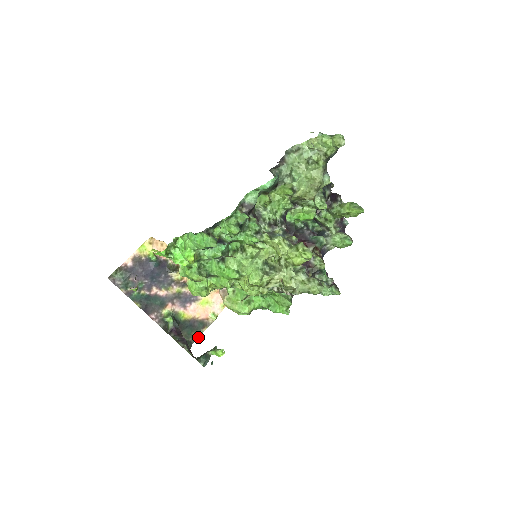
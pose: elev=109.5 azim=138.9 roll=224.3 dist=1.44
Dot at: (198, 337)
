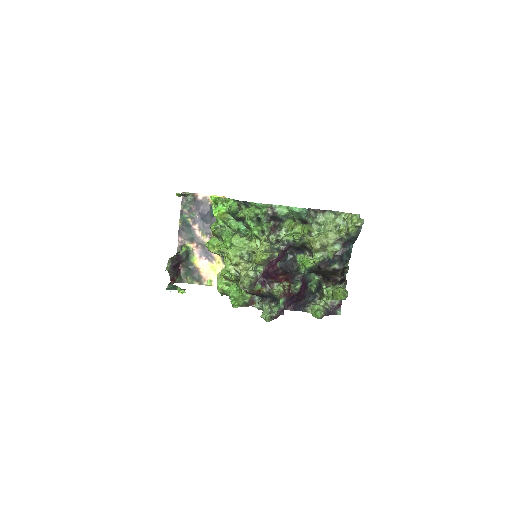
Dot at: (189, 283)
